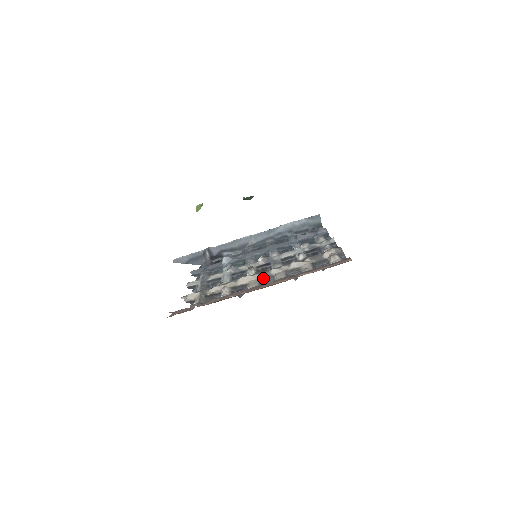
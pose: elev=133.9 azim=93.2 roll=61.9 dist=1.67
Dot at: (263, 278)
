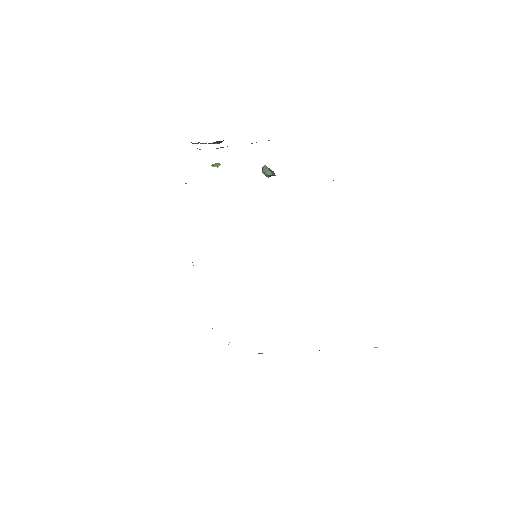
Dot at: occluded
